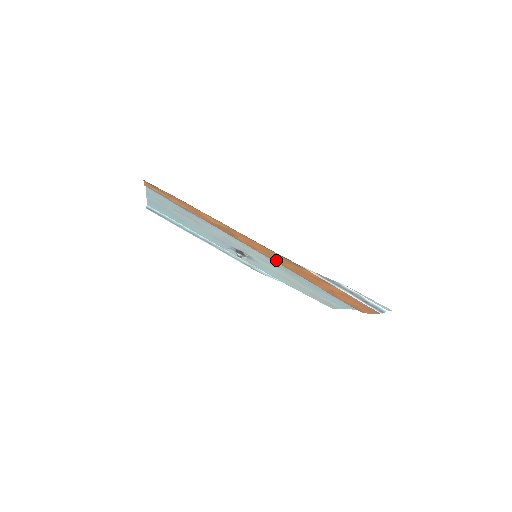
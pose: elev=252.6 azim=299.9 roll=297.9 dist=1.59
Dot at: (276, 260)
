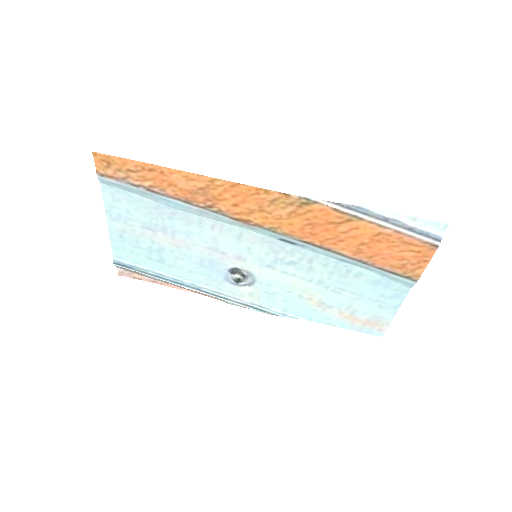
Dot at: (279, 226)
